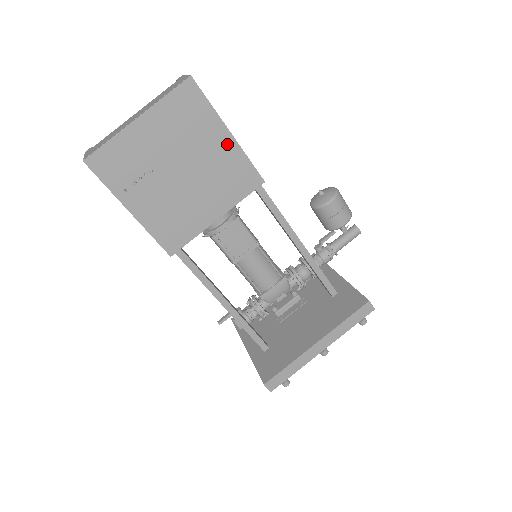
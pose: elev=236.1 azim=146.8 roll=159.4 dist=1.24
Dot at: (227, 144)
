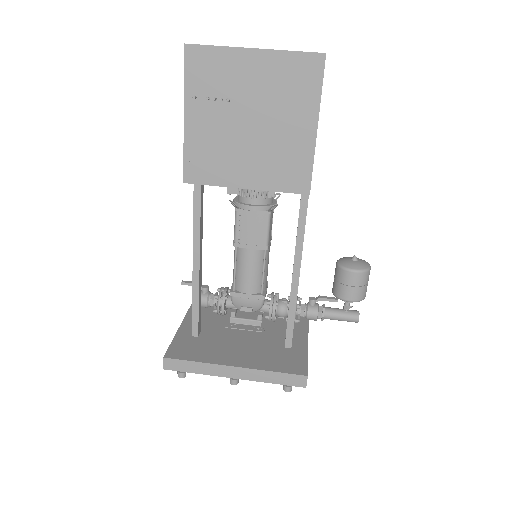
Dot at: (306, 135)
